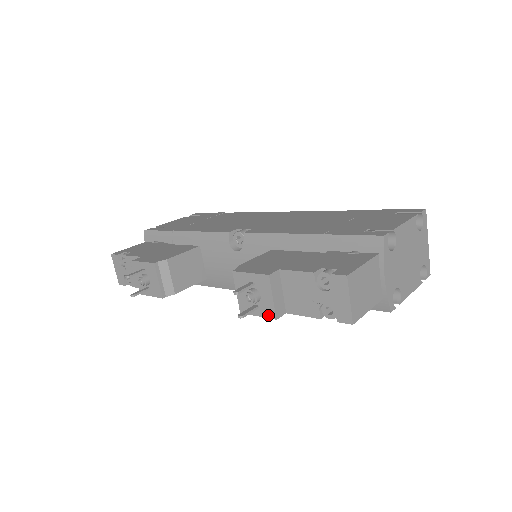
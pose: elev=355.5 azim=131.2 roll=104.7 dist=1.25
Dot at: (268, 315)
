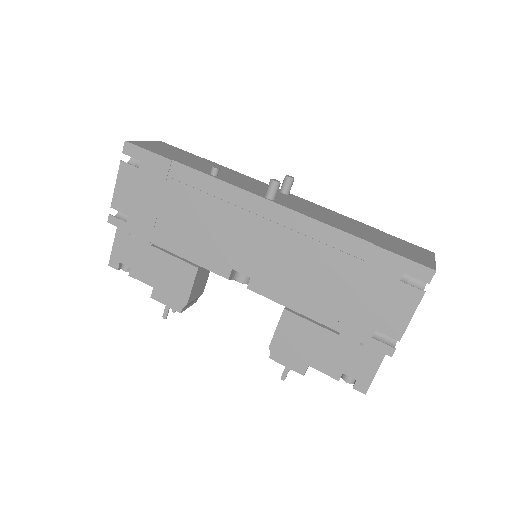
Dot at: occluded
